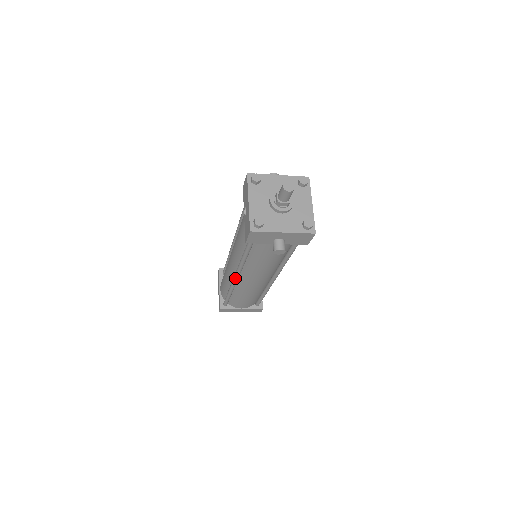
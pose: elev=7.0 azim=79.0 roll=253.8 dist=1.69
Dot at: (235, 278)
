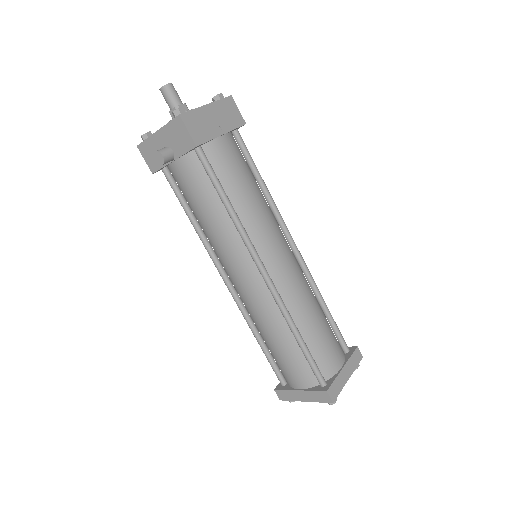
Dot at: (225, 284)
